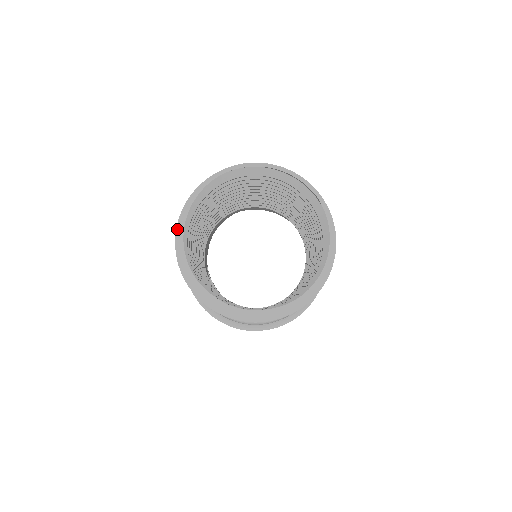
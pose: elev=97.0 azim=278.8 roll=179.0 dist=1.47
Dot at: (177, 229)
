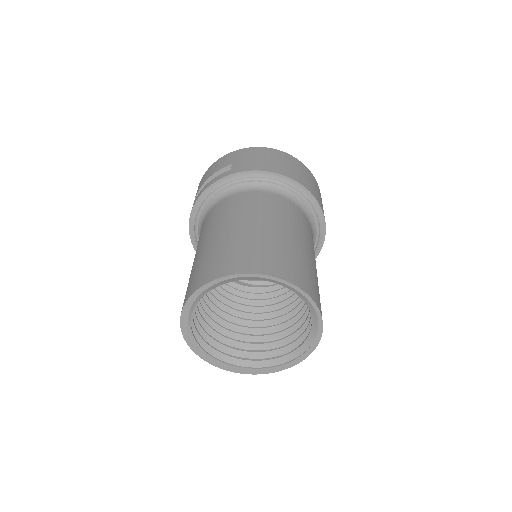
Dot at: (184, 307)
